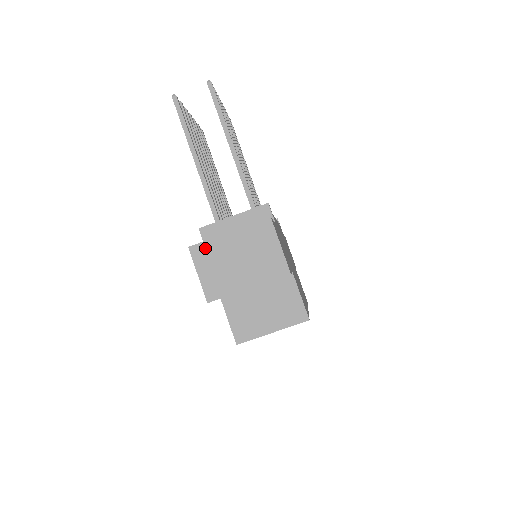
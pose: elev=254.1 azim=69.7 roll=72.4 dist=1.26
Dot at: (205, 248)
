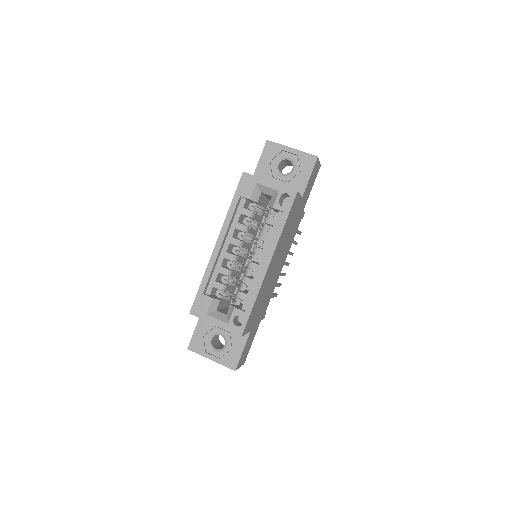
Dot at: occluded
